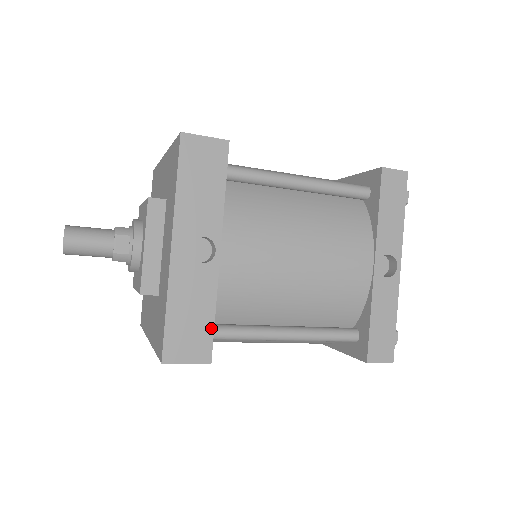
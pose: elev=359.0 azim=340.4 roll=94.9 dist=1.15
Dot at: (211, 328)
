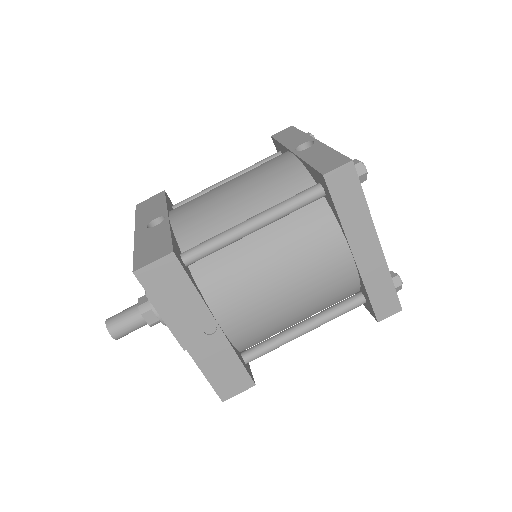
Dot at: (169, 240)
